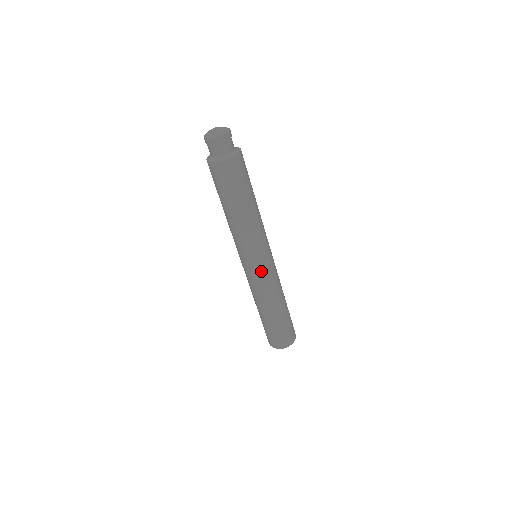
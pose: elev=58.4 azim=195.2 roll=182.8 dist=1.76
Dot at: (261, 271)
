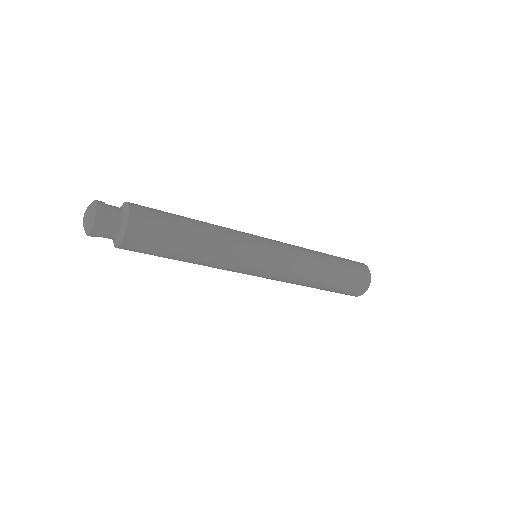
Dot at: (263, 277)
